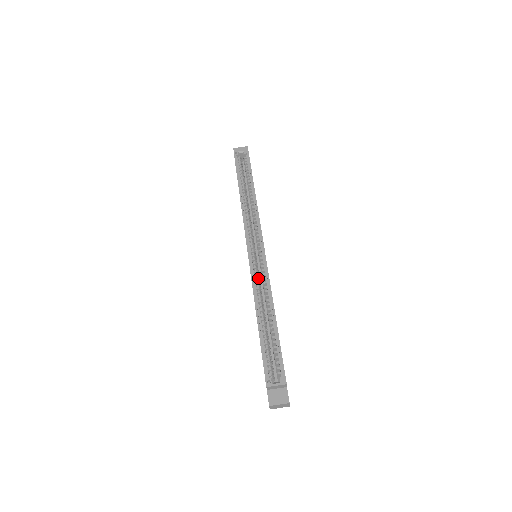
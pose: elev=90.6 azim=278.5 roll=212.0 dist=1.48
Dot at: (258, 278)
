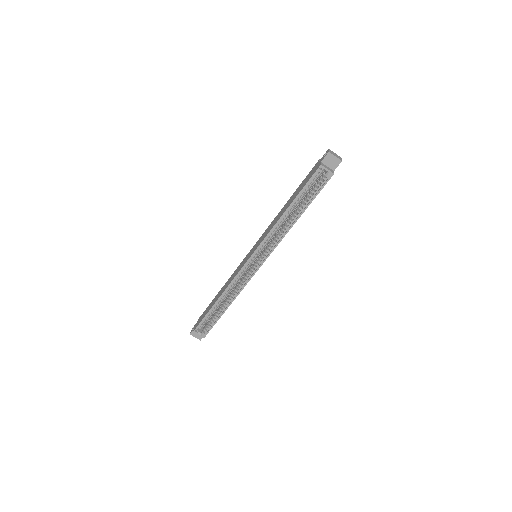
Dot at: (240, 278)
